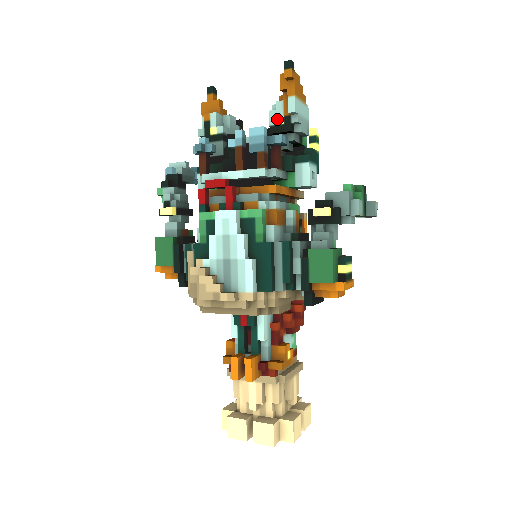
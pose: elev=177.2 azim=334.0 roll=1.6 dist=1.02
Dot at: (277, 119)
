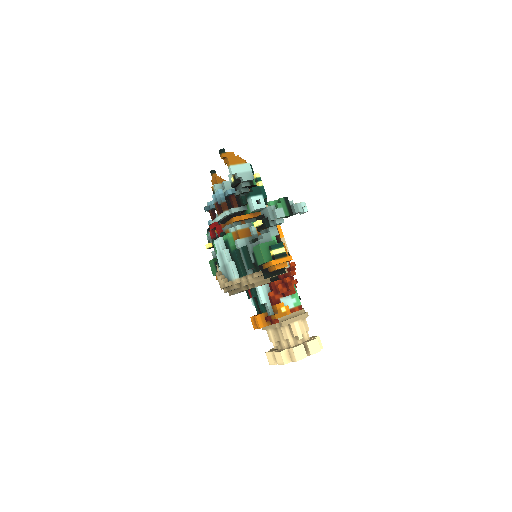
Dot at: (231, 179)
